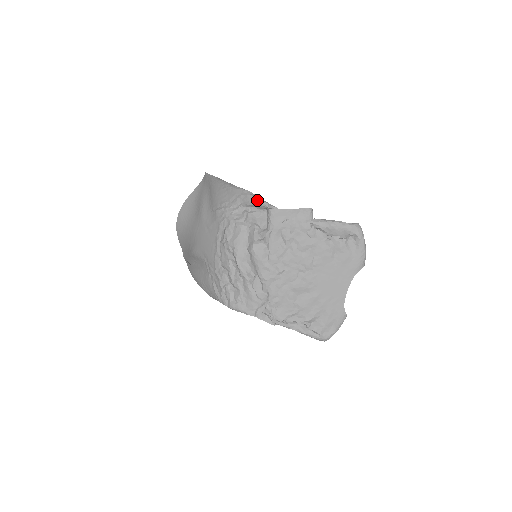
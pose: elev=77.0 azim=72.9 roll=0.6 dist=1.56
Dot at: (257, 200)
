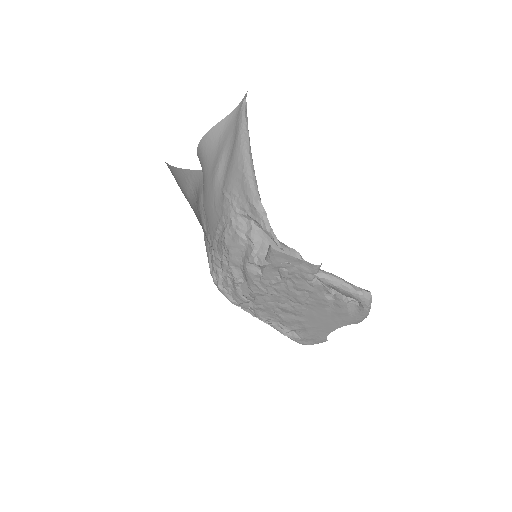
Dot at: (264, 224)
